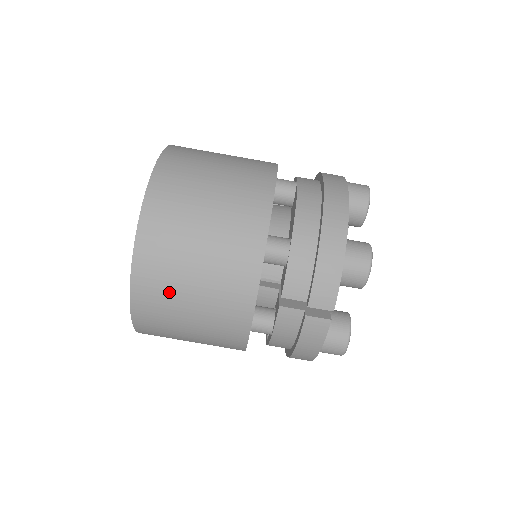
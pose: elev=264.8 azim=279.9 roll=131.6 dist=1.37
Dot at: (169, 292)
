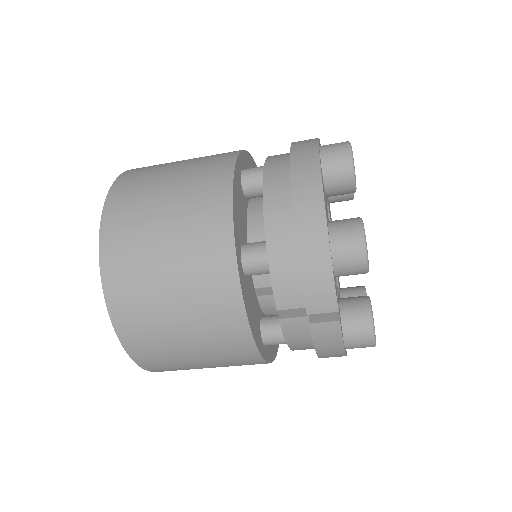
Dot at: (159, 338)
